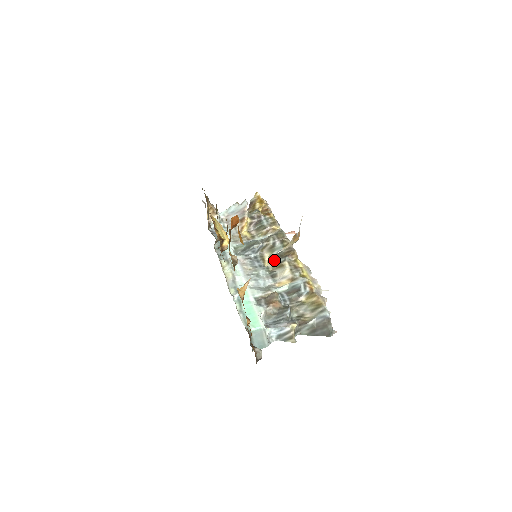
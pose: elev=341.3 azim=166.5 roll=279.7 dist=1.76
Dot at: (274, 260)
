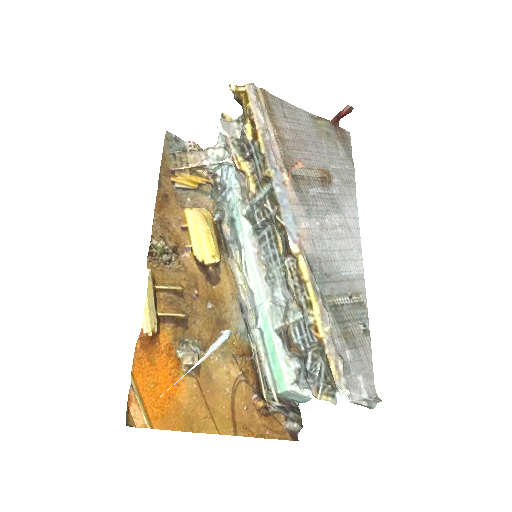
Dot at: (283, 248)
